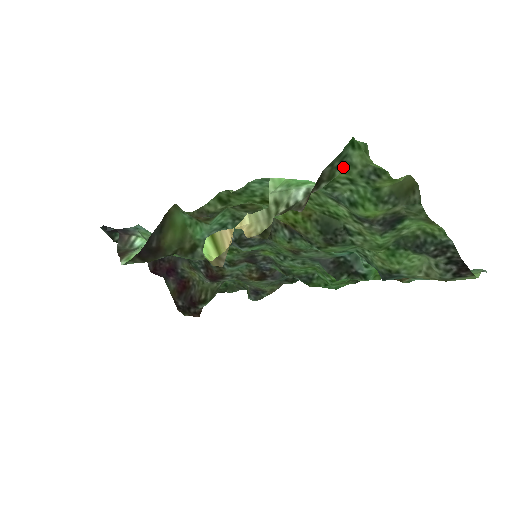
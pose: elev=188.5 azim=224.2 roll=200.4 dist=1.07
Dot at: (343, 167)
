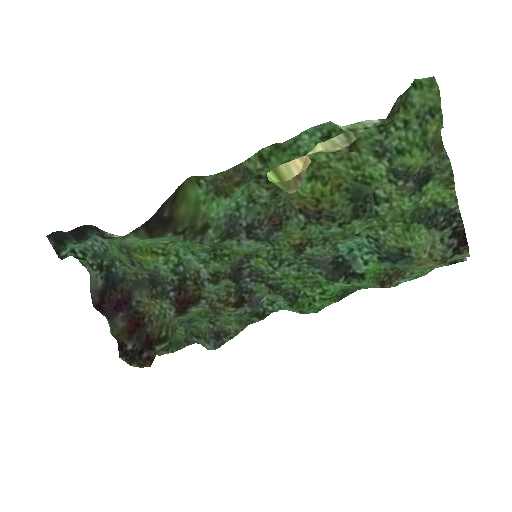
Dot at: (404, 106)
